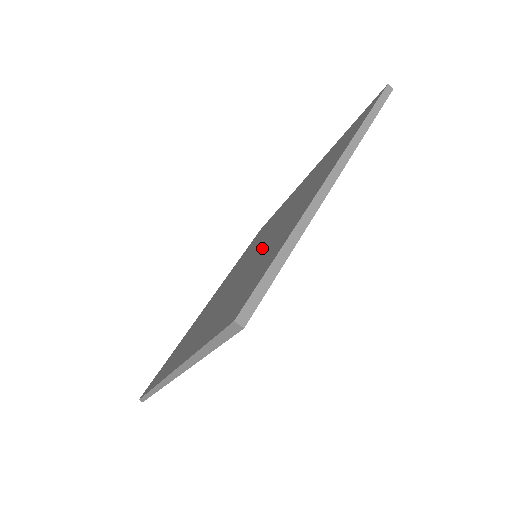
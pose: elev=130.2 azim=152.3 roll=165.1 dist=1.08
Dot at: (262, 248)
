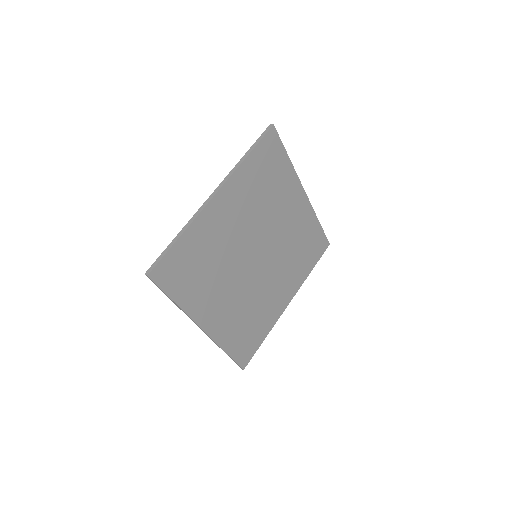
Dot at: occluded
